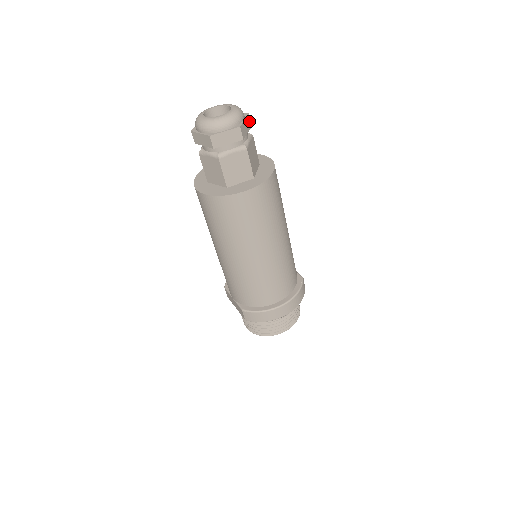
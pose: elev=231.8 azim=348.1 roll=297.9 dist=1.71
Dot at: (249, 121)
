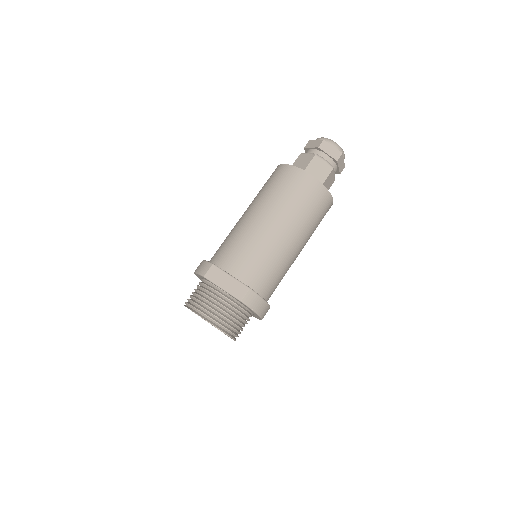
Dot at: occluded
